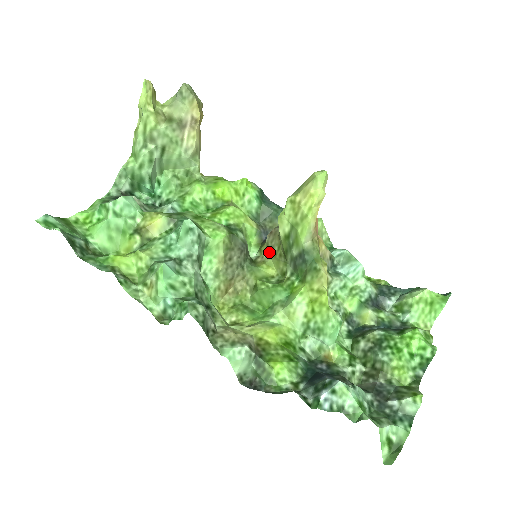
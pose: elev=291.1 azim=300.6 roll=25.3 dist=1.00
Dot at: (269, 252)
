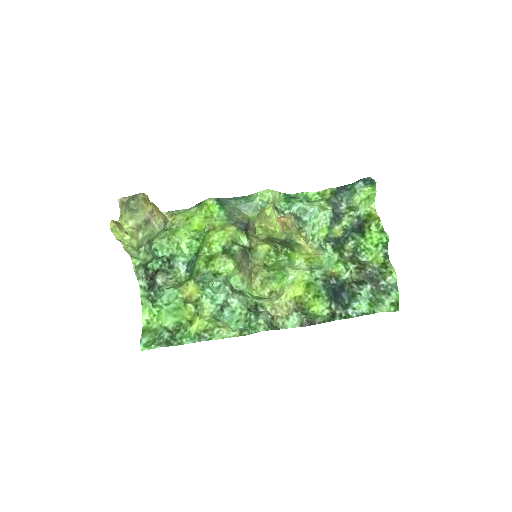
Dot at: (256, 239)
